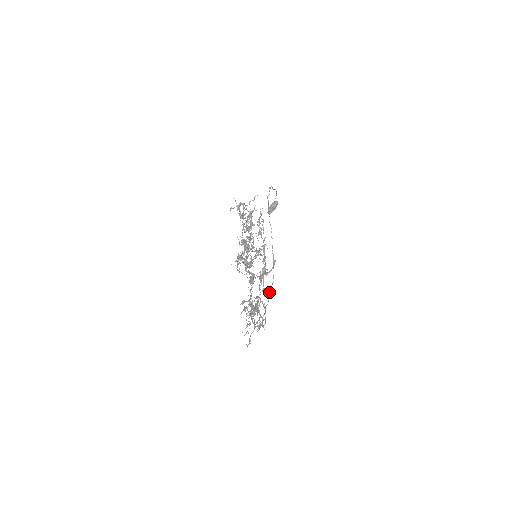
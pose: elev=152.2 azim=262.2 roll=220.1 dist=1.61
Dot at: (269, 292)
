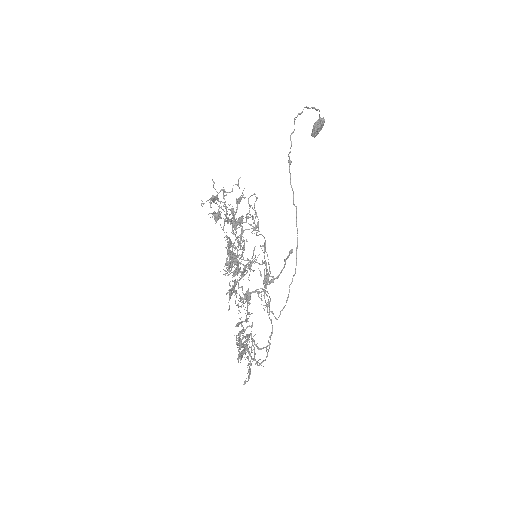
Dot at: occluded
